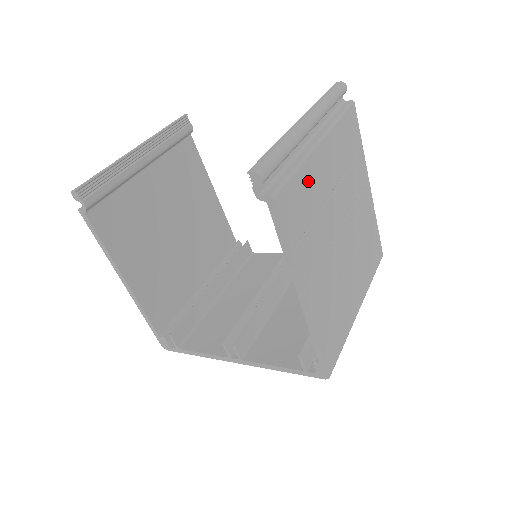
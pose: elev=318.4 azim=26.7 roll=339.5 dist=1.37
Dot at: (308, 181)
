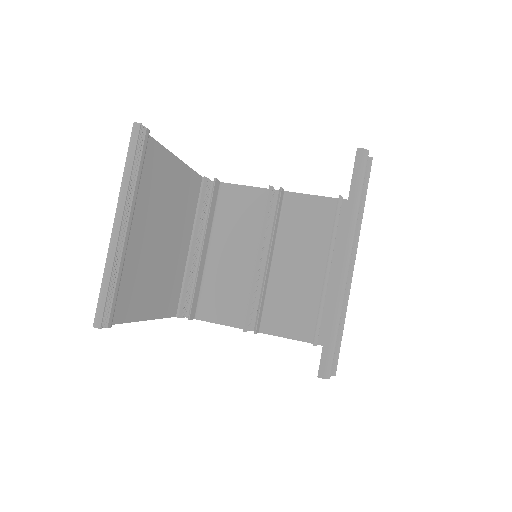
Dot at: occluded
